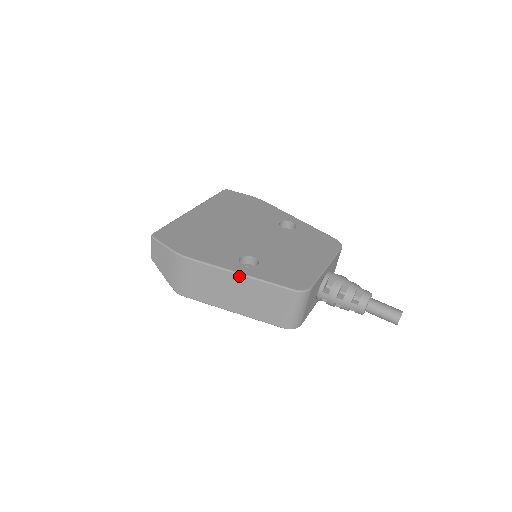
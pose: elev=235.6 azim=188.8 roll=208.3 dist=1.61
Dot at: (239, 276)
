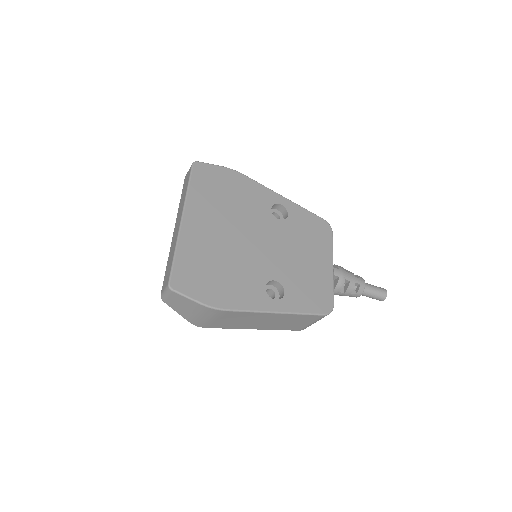
Dot at: (275, 314)
